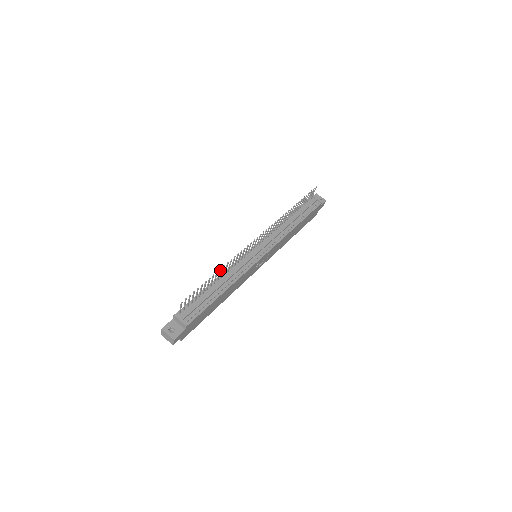
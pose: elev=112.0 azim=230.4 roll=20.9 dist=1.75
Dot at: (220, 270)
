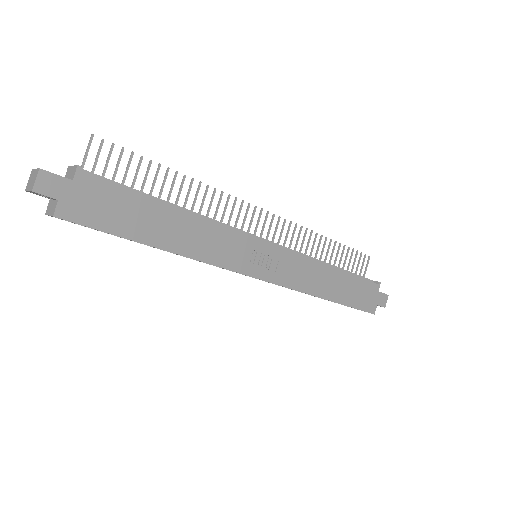
Dot at: (183, 179)
